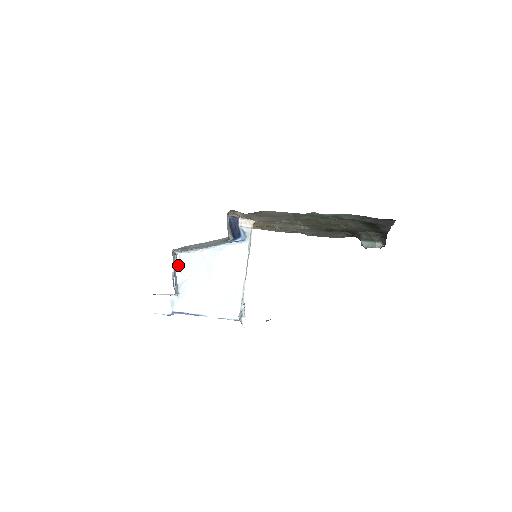
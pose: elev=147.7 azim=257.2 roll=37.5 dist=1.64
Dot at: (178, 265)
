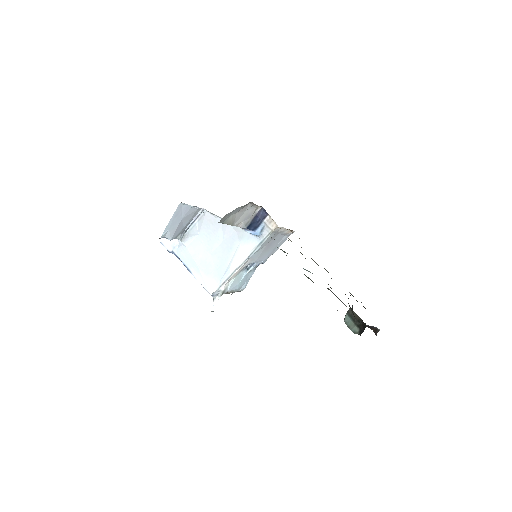
Dot at: (199, 219)
